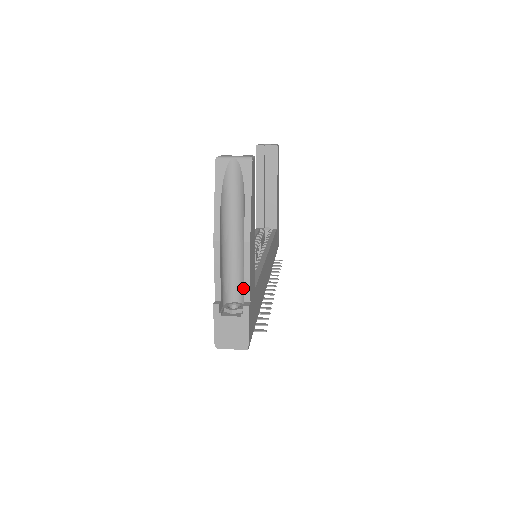
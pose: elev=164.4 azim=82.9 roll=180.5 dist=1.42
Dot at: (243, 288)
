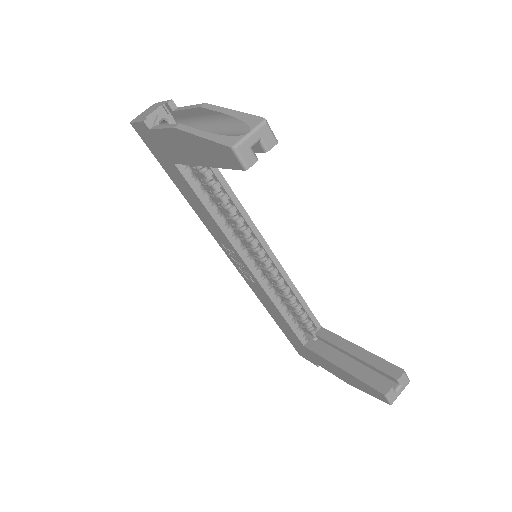
Dot at: occluded
